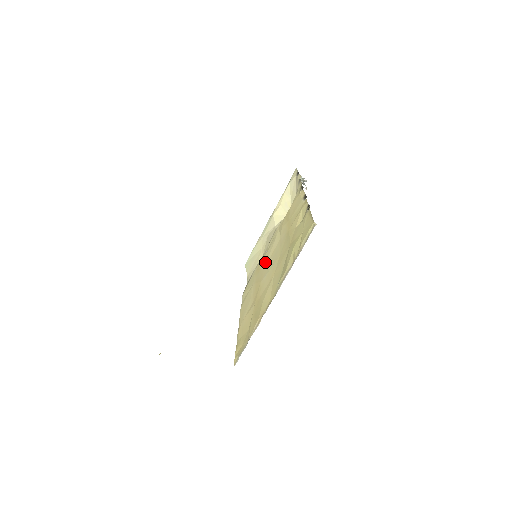
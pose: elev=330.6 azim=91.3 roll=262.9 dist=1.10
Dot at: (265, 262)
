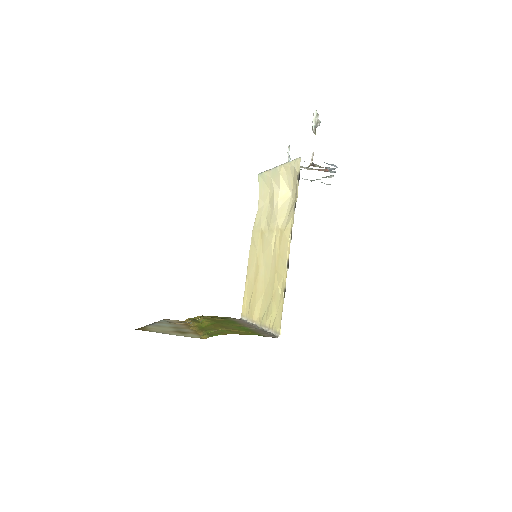
Dot at: (264, 250)
